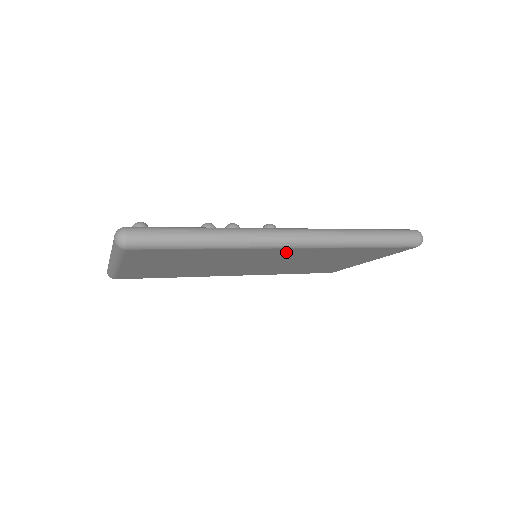
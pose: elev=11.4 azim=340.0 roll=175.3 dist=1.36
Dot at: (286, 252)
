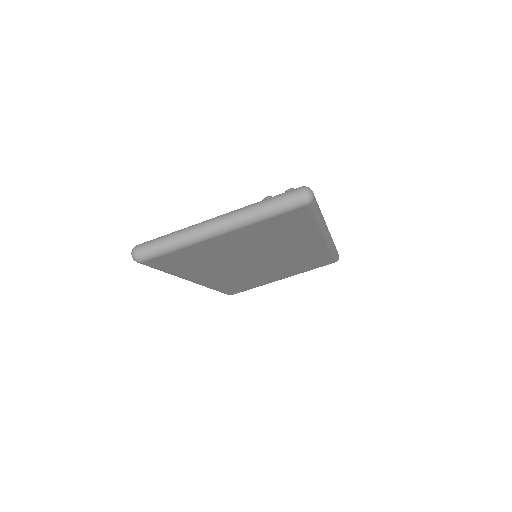
Dot at: (310, 247)
